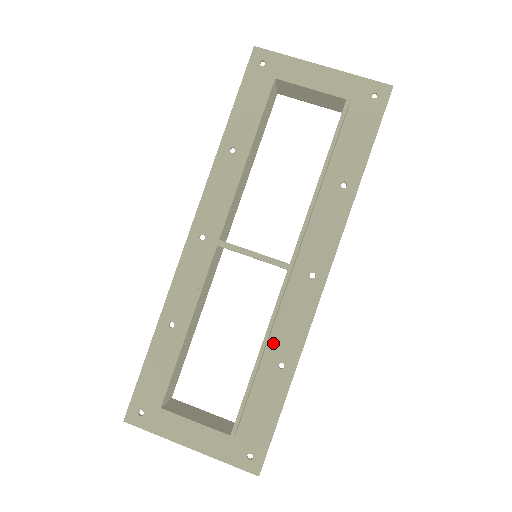
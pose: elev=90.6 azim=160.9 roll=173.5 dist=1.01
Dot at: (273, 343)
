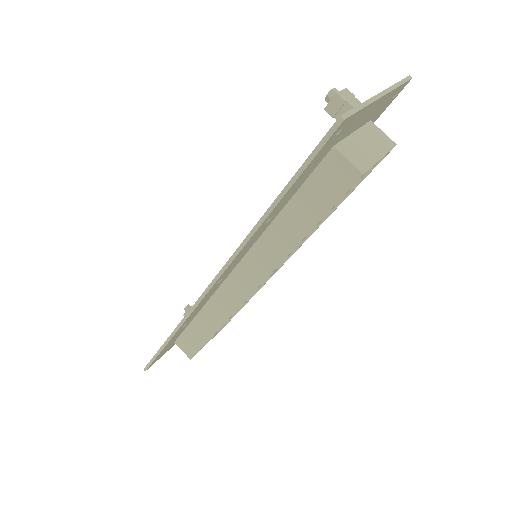
Dot at: occluded
